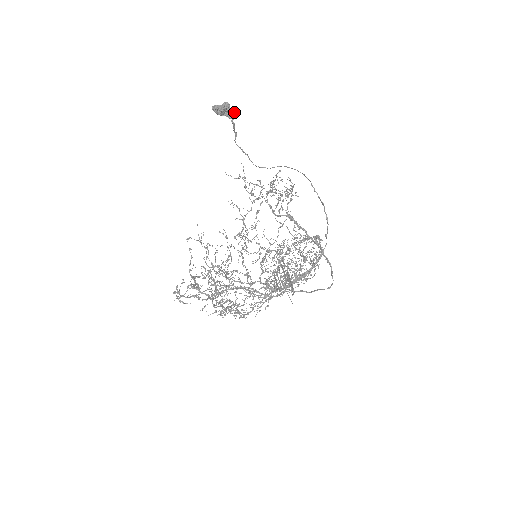
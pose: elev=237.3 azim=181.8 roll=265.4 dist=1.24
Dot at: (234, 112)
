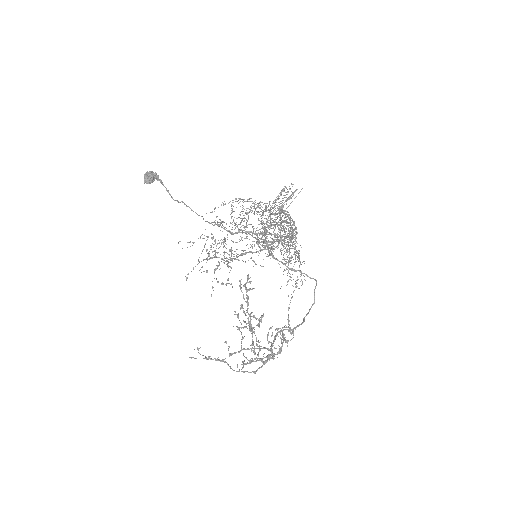
Dot at: (158, 176)
